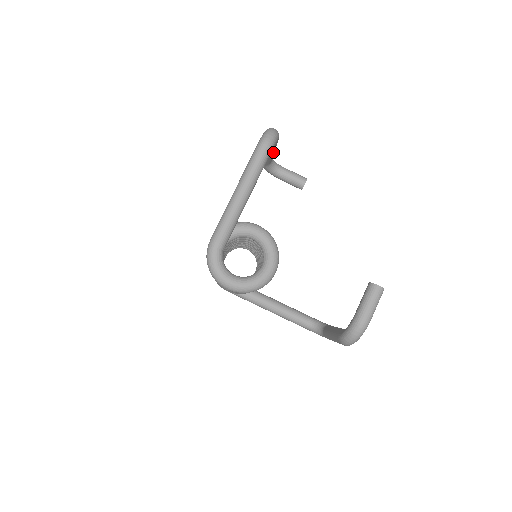
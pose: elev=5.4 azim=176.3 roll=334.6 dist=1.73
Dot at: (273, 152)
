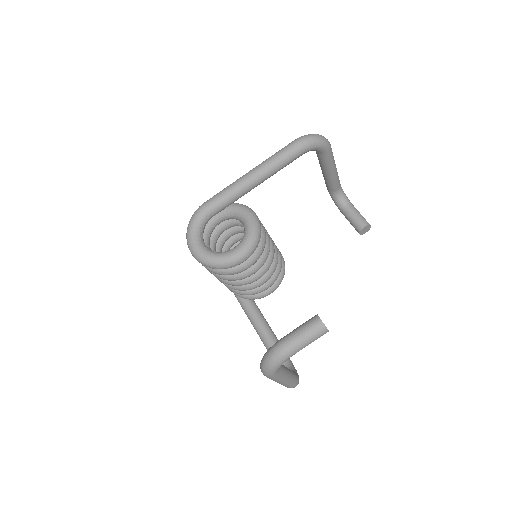
Dot at: (329, 171)
